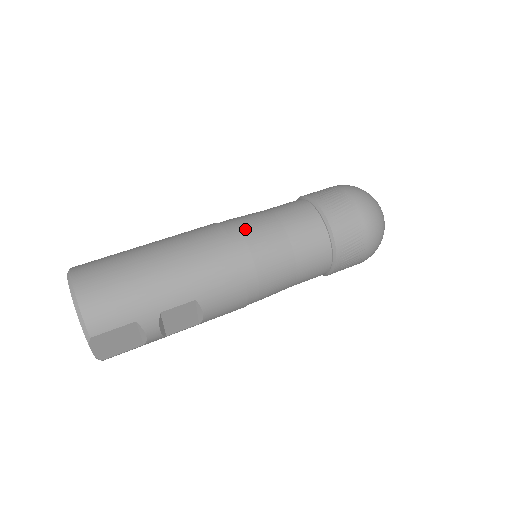
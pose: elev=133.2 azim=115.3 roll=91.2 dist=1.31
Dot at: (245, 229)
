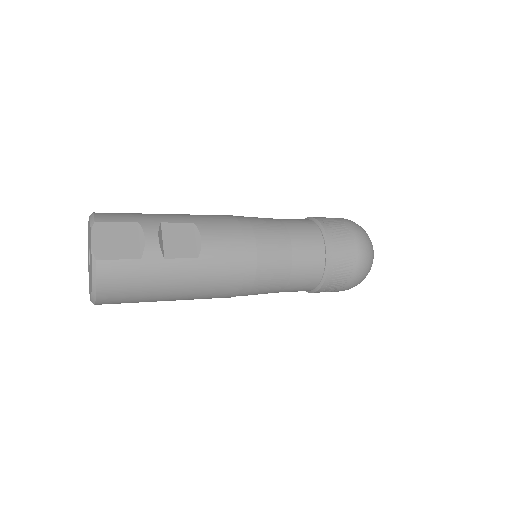
Dot at: occluded
